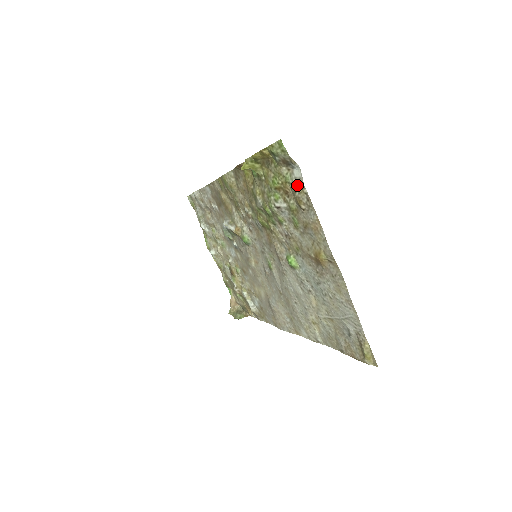
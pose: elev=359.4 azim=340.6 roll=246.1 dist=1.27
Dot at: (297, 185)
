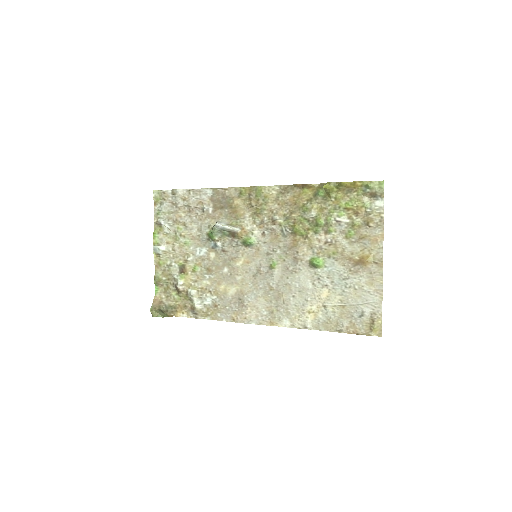
Dot at: (376, 210)
